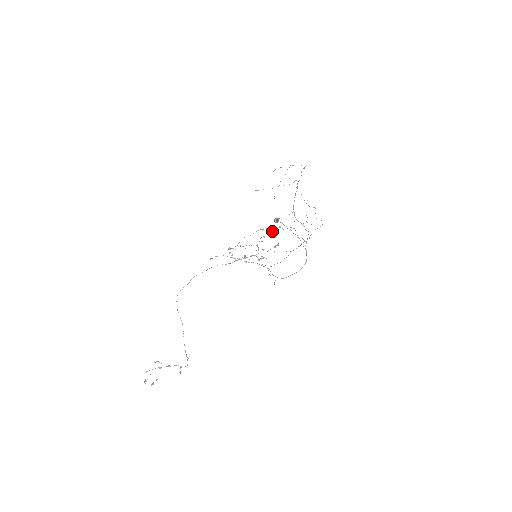
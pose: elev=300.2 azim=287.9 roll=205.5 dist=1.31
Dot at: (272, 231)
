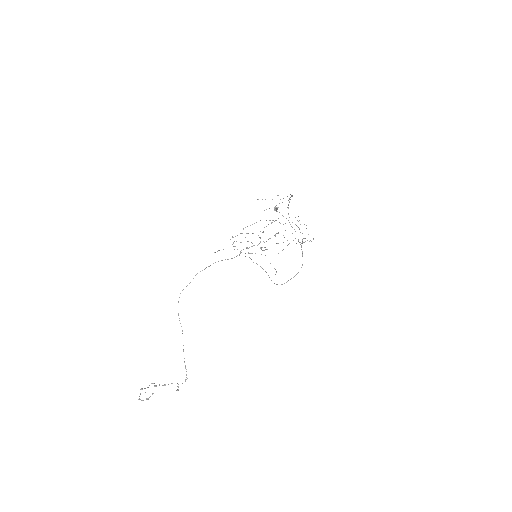
Dot at: (272, 222)
